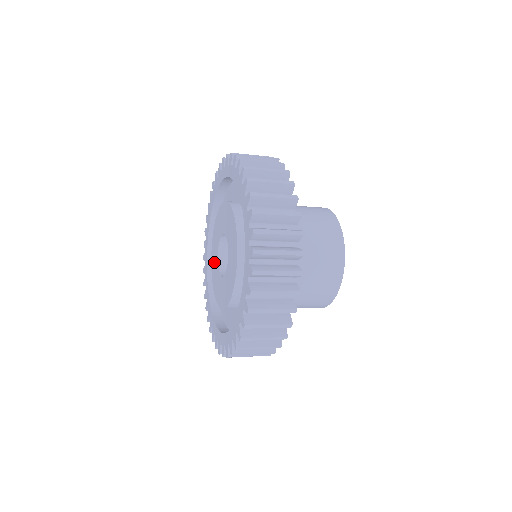
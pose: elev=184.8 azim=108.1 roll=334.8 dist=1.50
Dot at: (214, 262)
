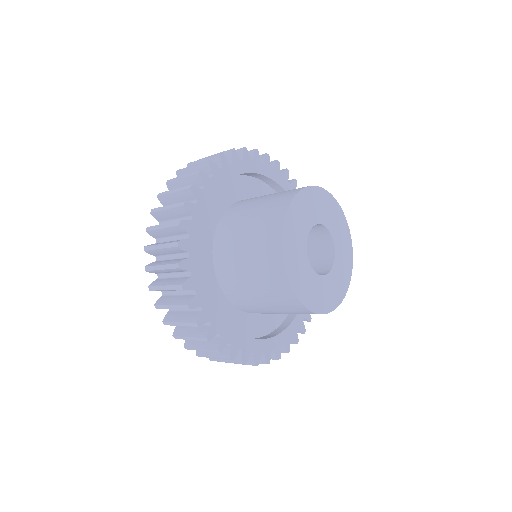
Dot at: occluded
